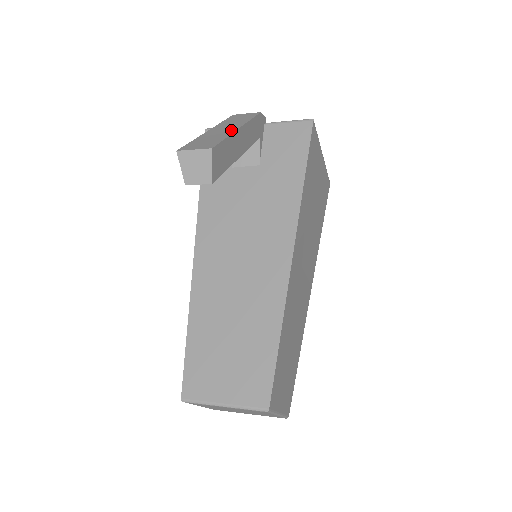
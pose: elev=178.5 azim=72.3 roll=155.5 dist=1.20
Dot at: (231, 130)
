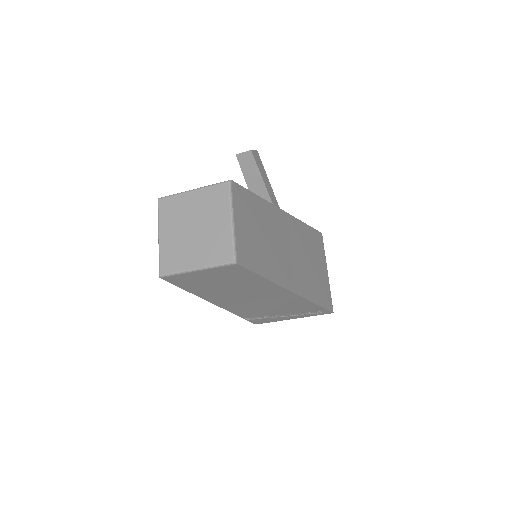
Dot at: occluded
